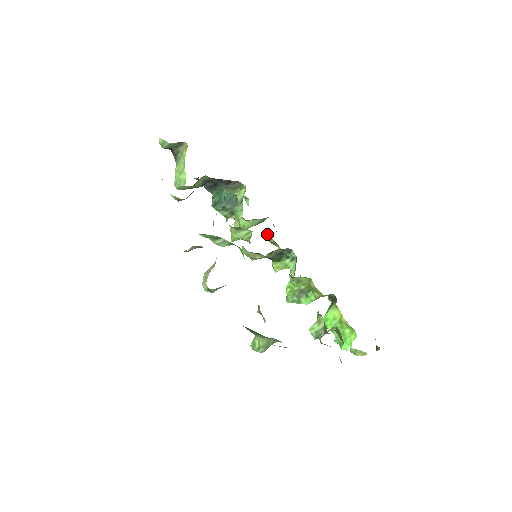
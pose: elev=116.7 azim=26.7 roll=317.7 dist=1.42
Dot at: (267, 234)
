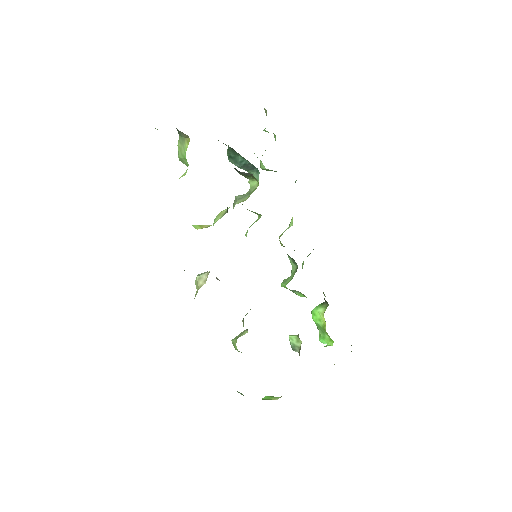
Dot at: occluded
